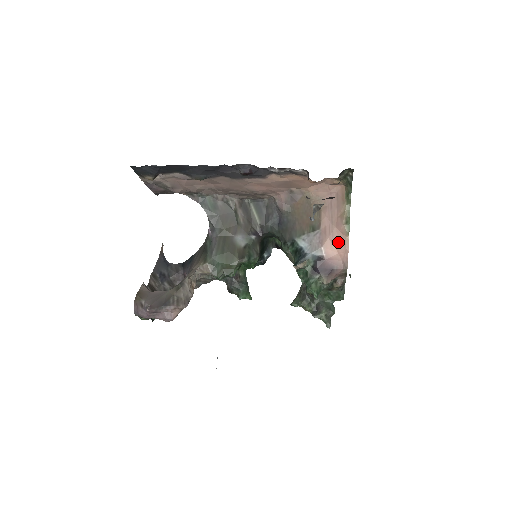
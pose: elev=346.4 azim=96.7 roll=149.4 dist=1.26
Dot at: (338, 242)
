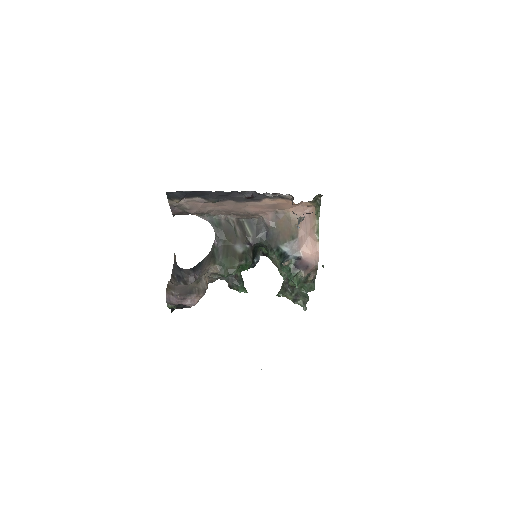
Dot at: (311, 246)
